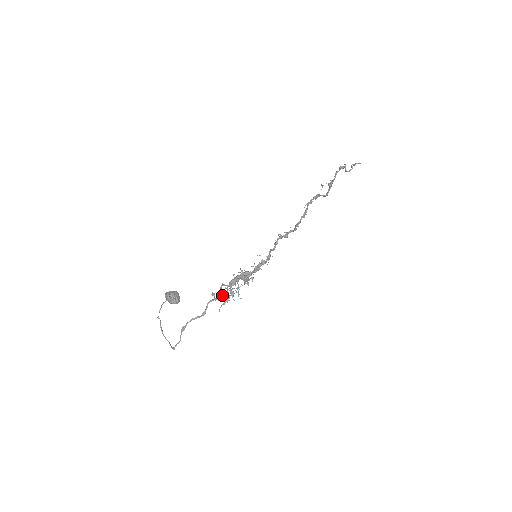
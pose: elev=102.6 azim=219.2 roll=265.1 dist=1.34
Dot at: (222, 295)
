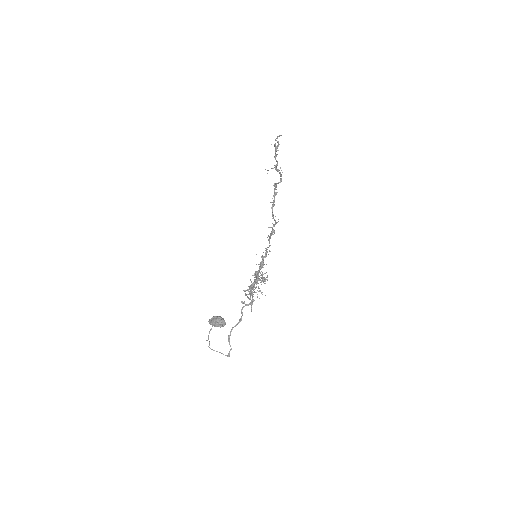
Dot at: occluded
